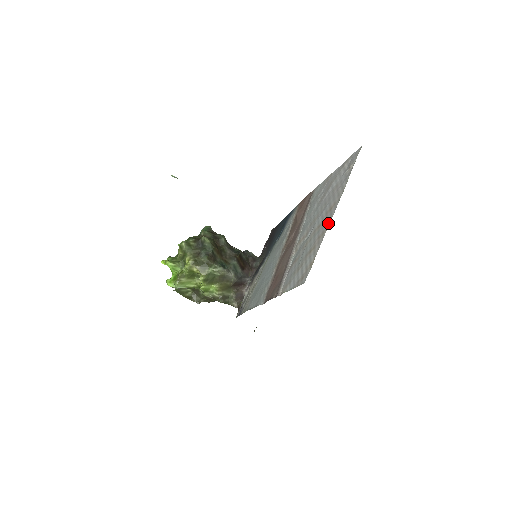
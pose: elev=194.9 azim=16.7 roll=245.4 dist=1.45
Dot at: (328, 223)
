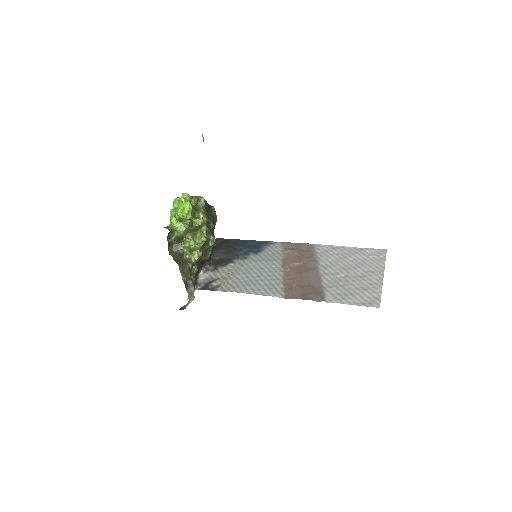
Dot at: (380, 280)
